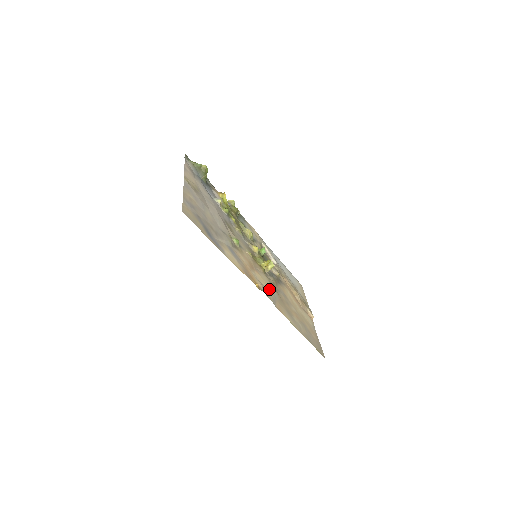
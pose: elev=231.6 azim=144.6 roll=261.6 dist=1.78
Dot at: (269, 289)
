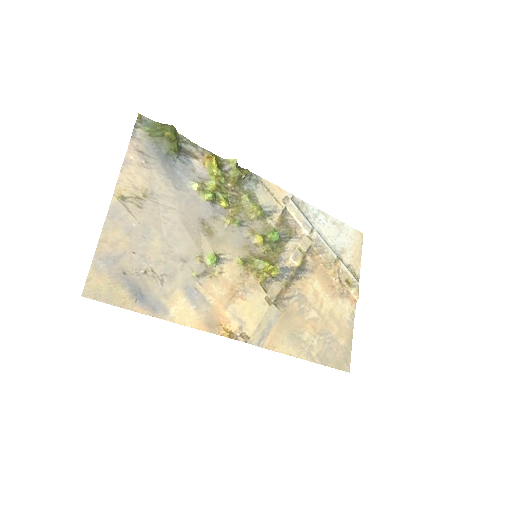
Dot at: (257, 322)
